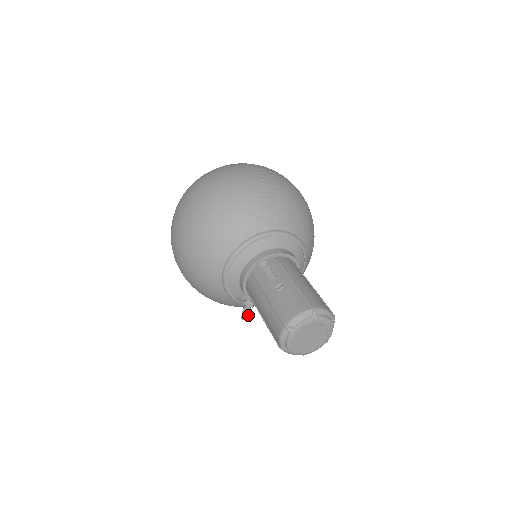
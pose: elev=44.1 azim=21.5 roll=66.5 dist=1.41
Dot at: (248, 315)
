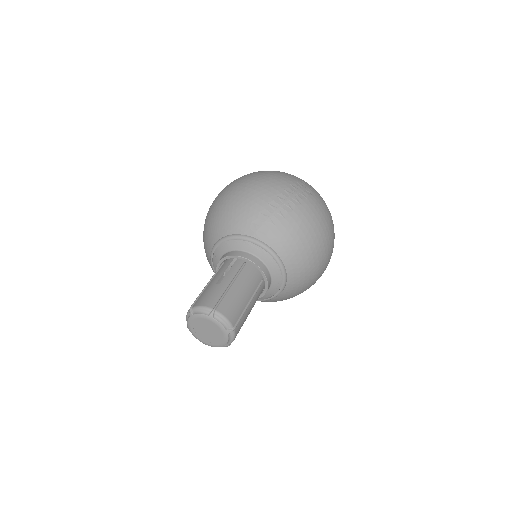
Dot at: occluded
